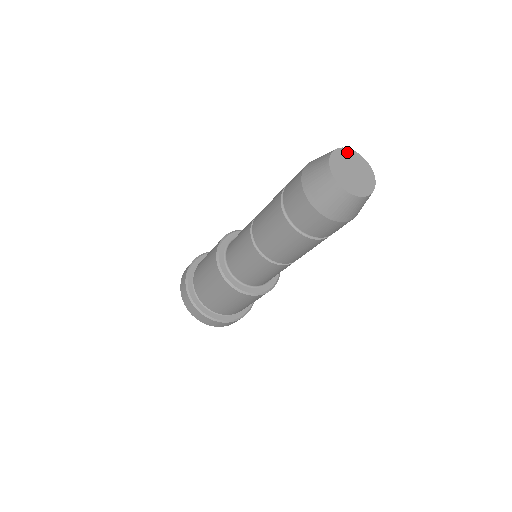
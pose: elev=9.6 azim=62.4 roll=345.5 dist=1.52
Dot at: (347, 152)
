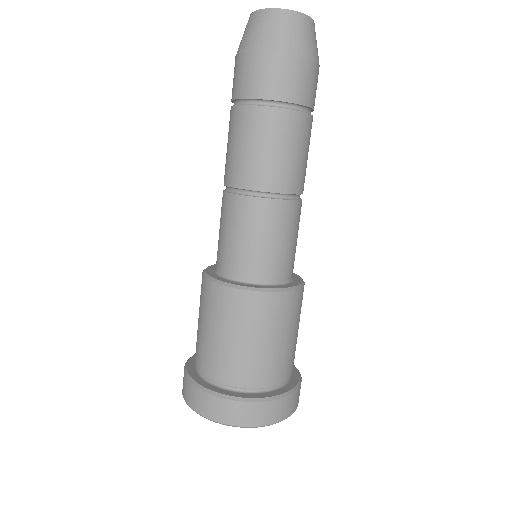
Dot at: occluded
